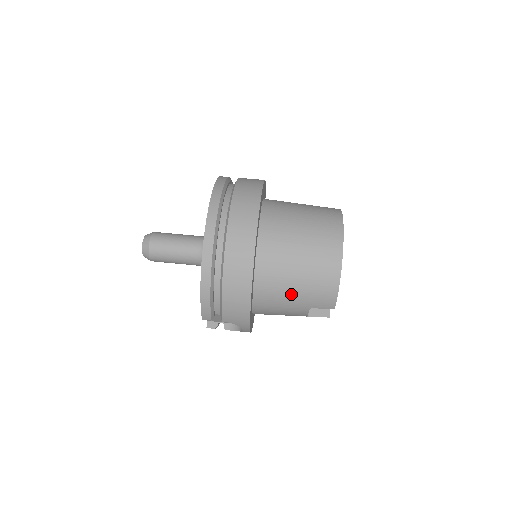
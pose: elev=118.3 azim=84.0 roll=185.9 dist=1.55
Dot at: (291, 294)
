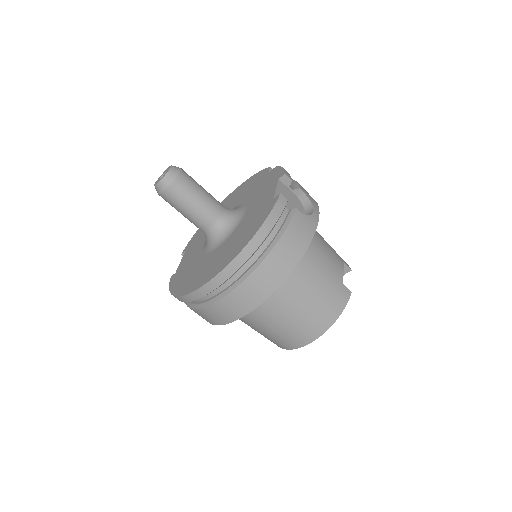
Dot at: occluded
